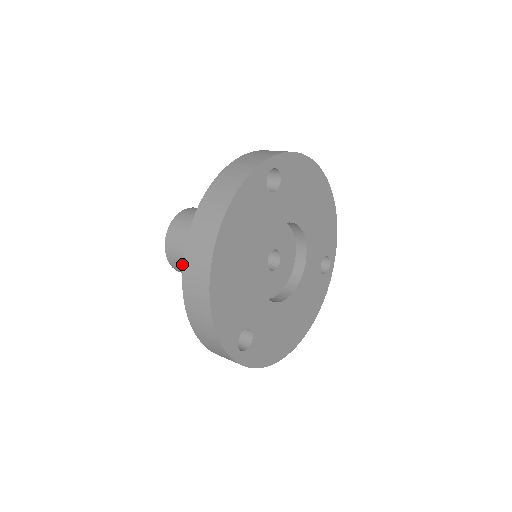
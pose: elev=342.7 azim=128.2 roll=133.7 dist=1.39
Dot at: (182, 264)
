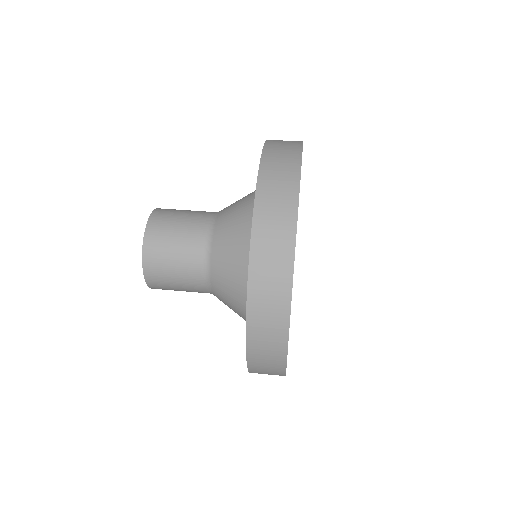
Dot at: (169, 276)
